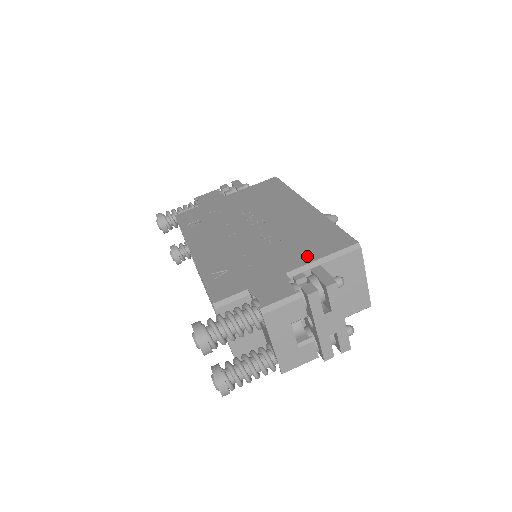
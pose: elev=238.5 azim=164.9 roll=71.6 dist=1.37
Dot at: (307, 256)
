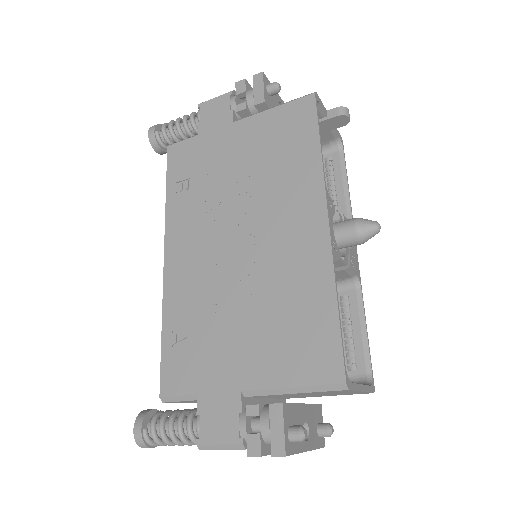
Dot at: (275, 371)
